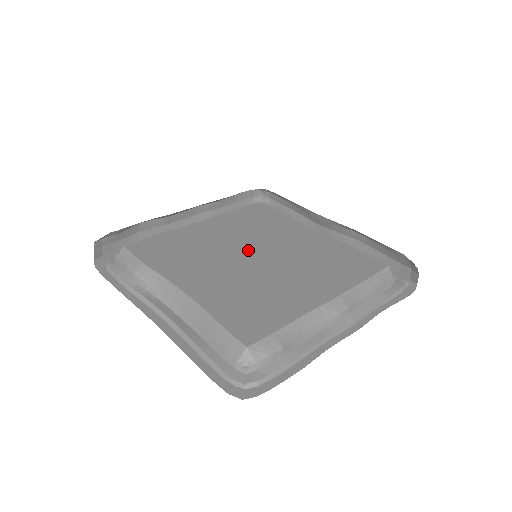
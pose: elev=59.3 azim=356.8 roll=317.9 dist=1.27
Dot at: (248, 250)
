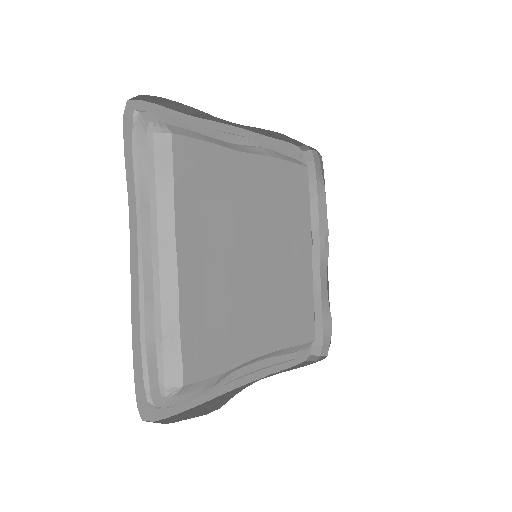
Dot at: (248, 256)
